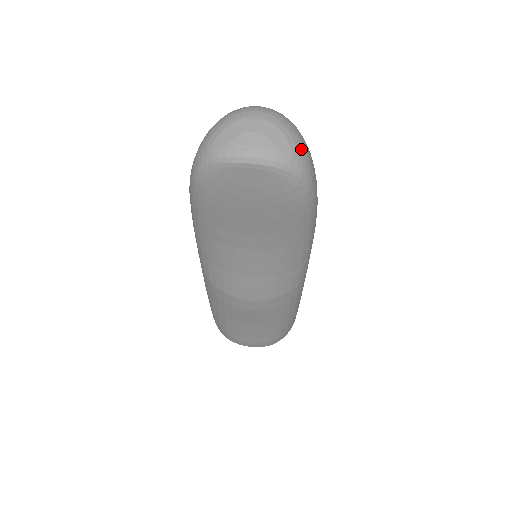
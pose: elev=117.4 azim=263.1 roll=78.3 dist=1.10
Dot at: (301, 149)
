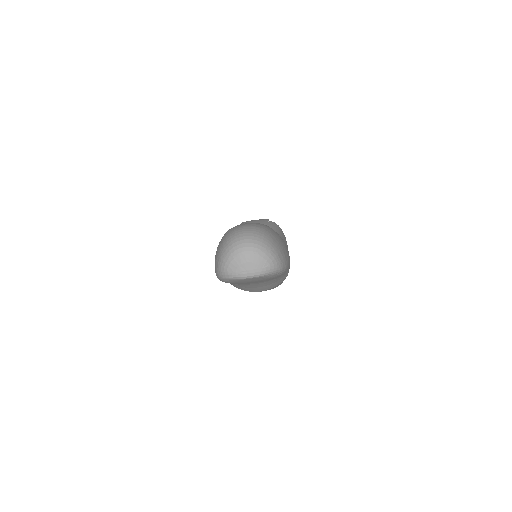
Dot at: (274, 259)
